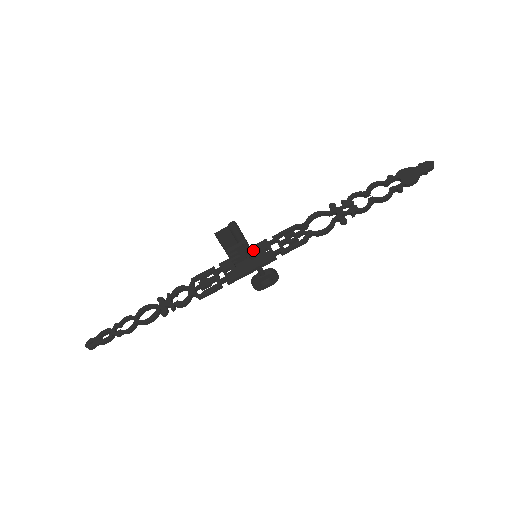
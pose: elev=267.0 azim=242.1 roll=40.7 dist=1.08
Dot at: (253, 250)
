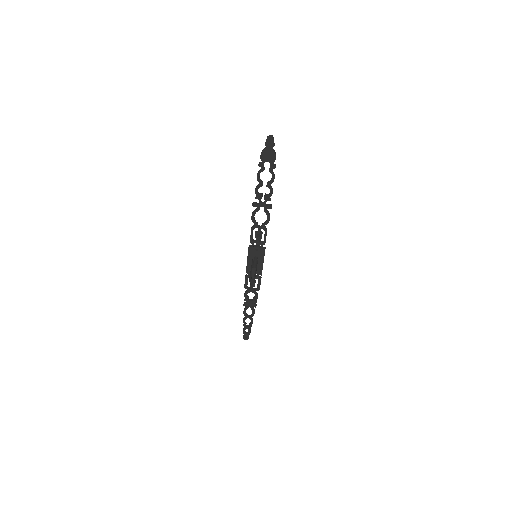
Dot at: (251, 256)
